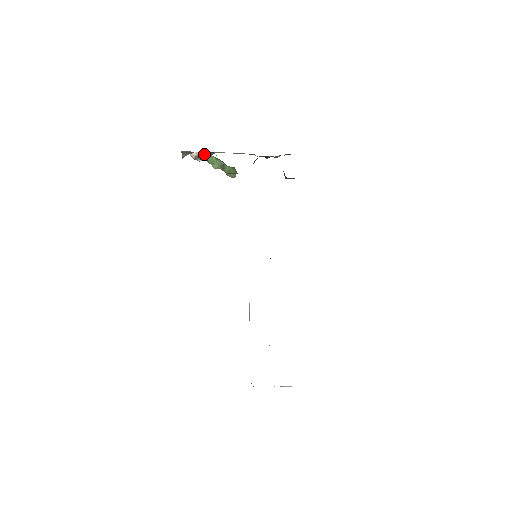
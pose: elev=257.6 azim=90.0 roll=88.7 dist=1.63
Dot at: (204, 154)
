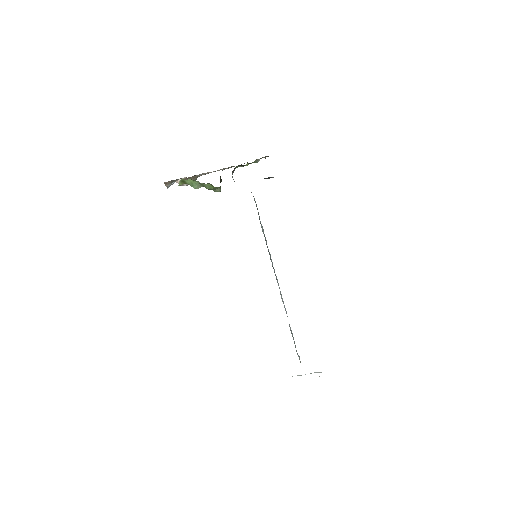
Dot at: (182, 179)
